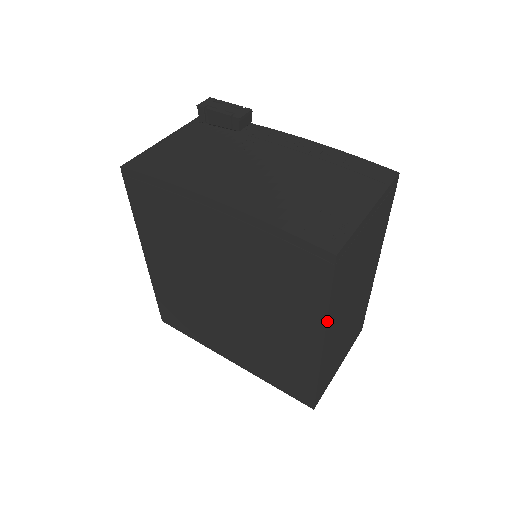
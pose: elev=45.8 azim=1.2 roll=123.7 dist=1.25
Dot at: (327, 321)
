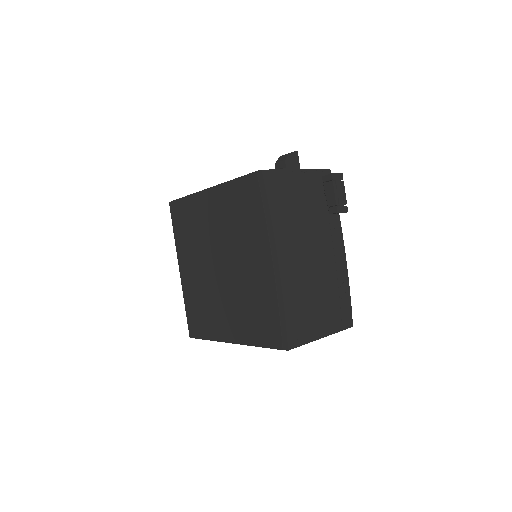
Dot at: (249, 345)
